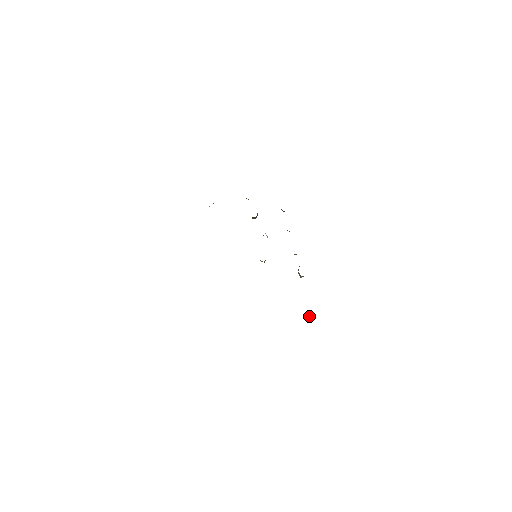
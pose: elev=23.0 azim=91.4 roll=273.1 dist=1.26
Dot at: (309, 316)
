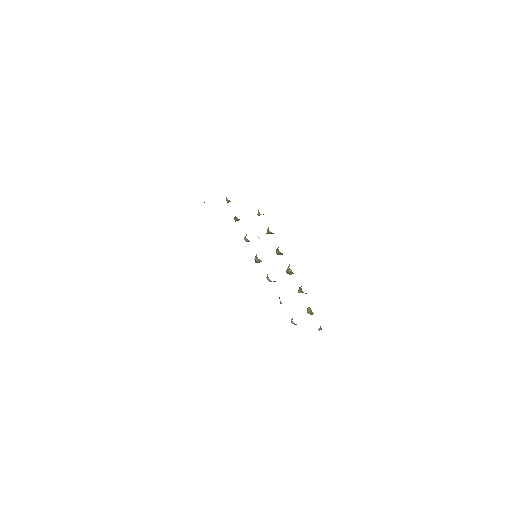
Dot at: (309, 308)
